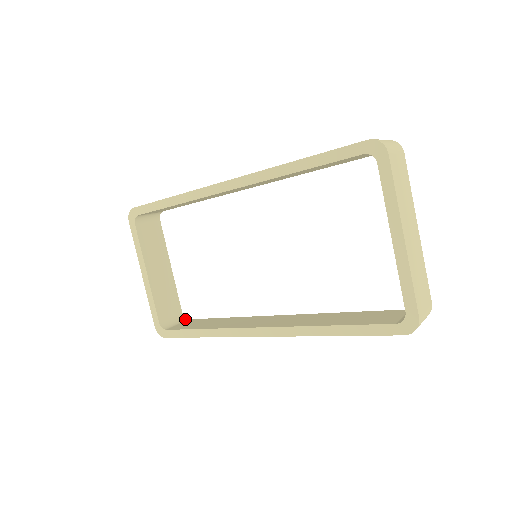
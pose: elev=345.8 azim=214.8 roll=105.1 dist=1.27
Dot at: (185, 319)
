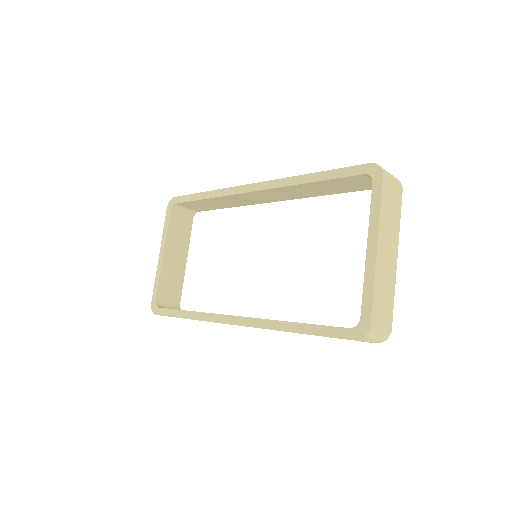
Dot at: (180, 309)
